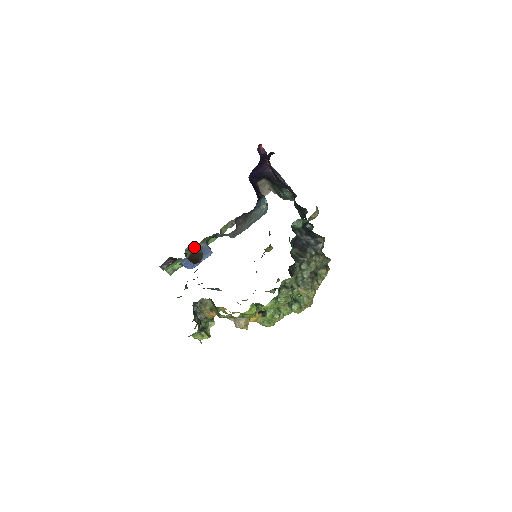
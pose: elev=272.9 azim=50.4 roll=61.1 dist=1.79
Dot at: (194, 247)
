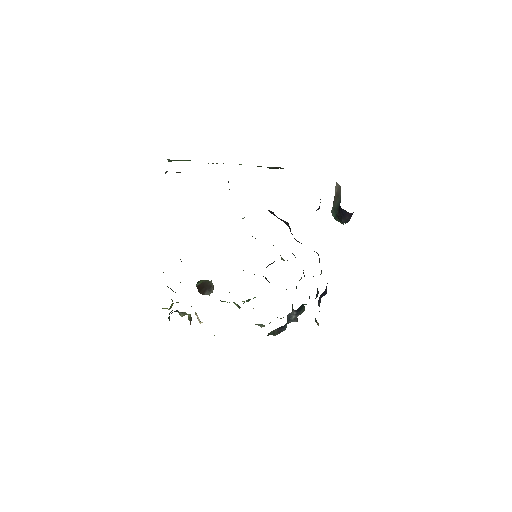
Dot at: (210, 281)
